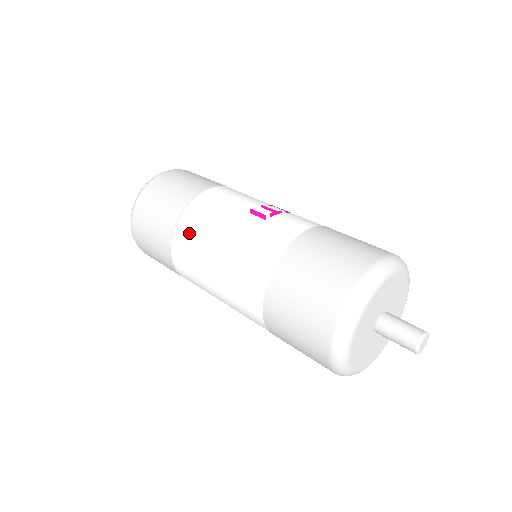
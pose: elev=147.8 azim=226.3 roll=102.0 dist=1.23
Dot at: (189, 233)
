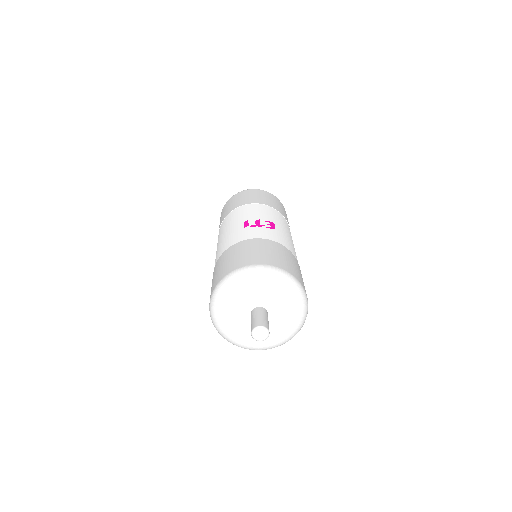
Dot at: (221, 229)
